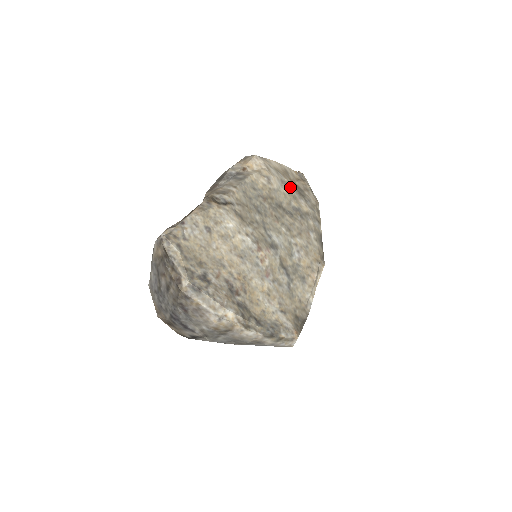
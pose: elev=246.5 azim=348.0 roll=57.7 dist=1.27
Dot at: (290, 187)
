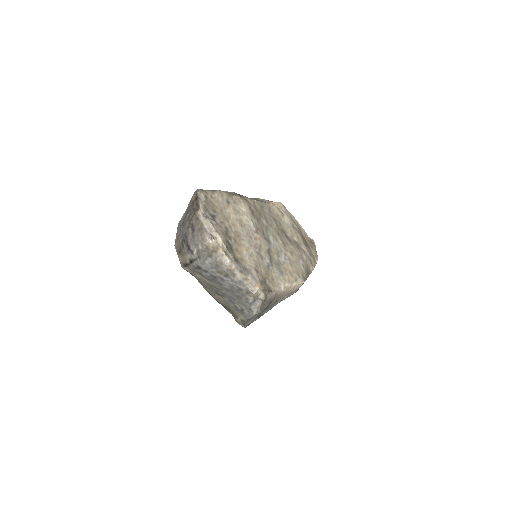
Dot at: (298, 231)
